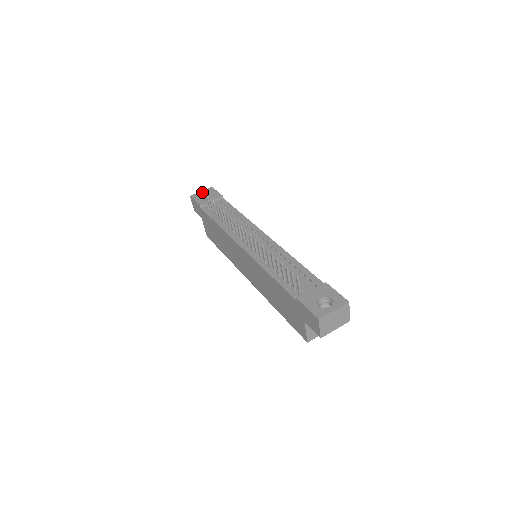
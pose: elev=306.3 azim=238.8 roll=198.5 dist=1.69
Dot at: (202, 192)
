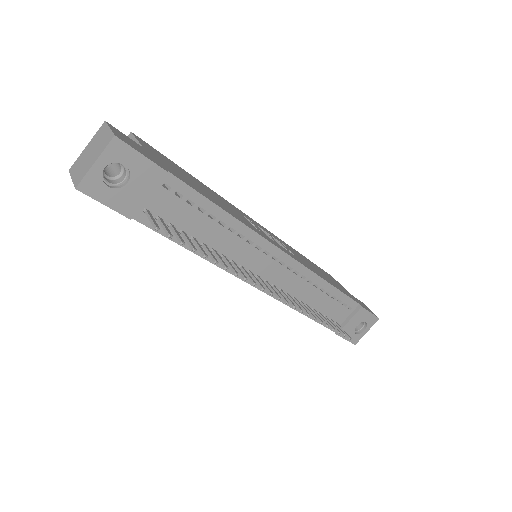
Dot at: (102, 168)
